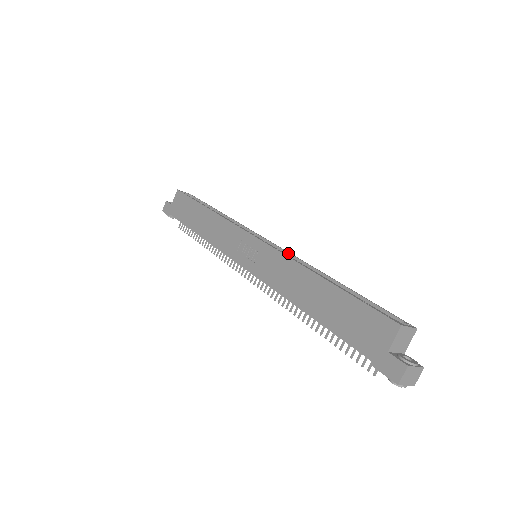
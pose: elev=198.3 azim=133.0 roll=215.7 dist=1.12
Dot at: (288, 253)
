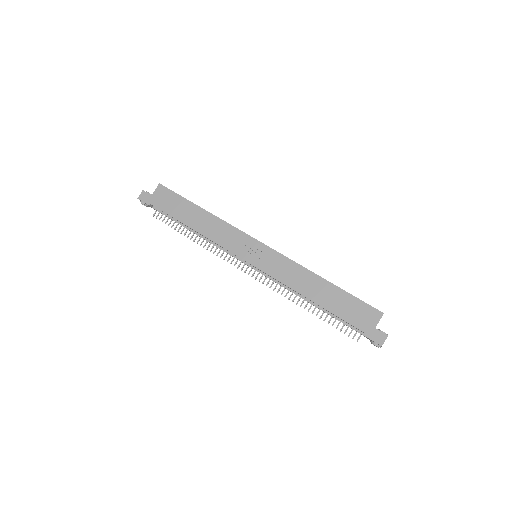
Dot at: occluded
